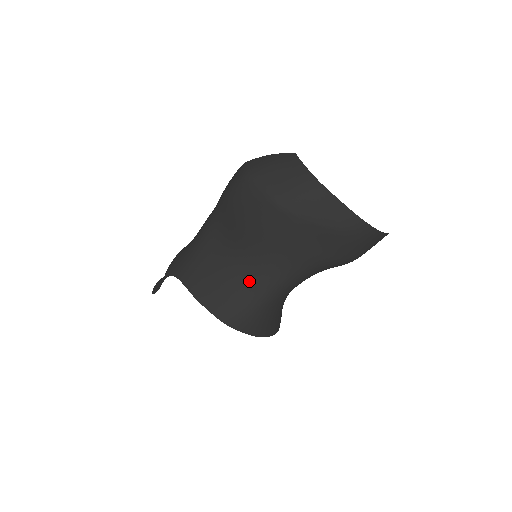
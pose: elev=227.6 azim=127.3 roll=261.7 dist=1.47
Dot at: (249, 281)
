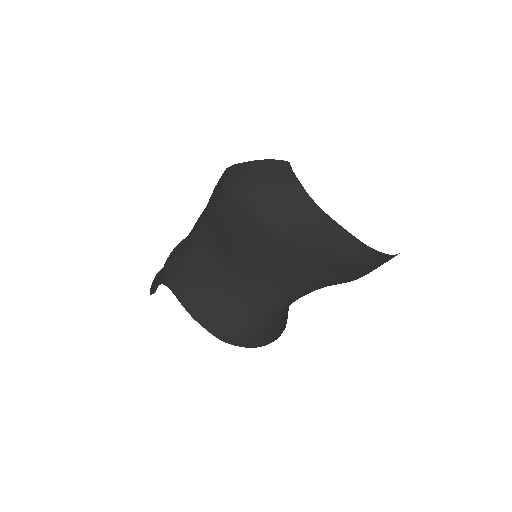
Dot at: (245, 299)
